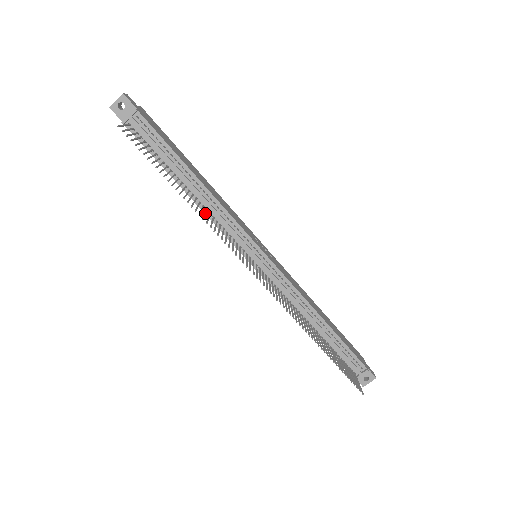
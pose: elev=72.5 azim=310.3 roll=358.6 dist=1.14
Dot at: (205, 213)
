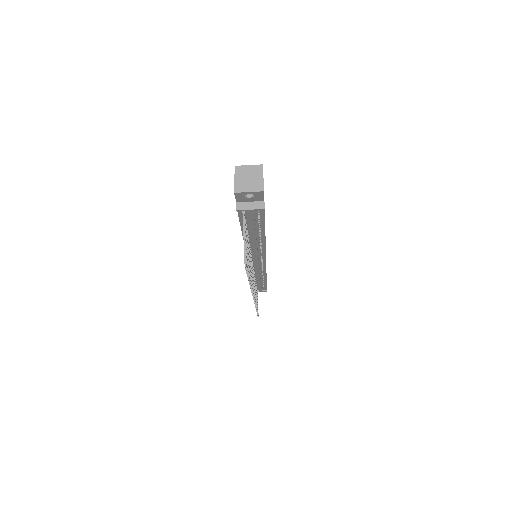
Dot at: (251, 268)
